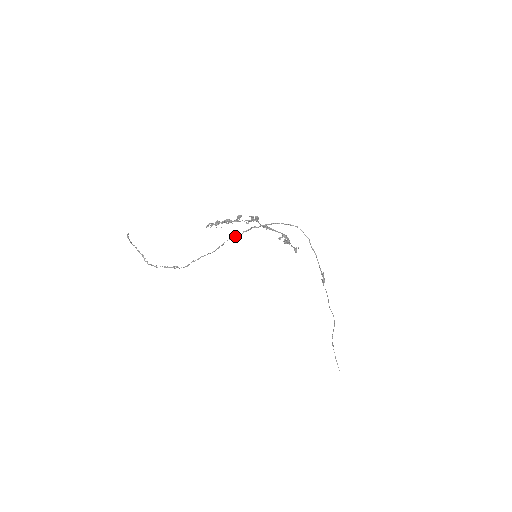
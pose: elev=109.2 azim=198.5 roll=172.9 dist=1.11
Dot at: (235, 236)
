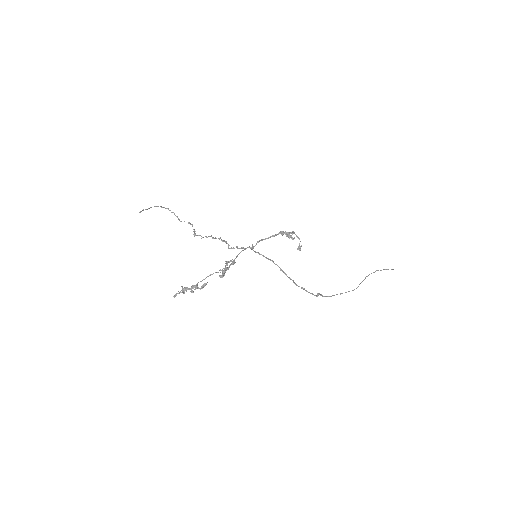
Dot at: occluded
